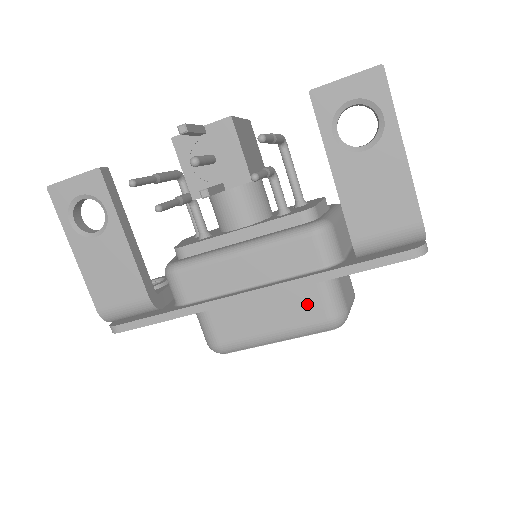
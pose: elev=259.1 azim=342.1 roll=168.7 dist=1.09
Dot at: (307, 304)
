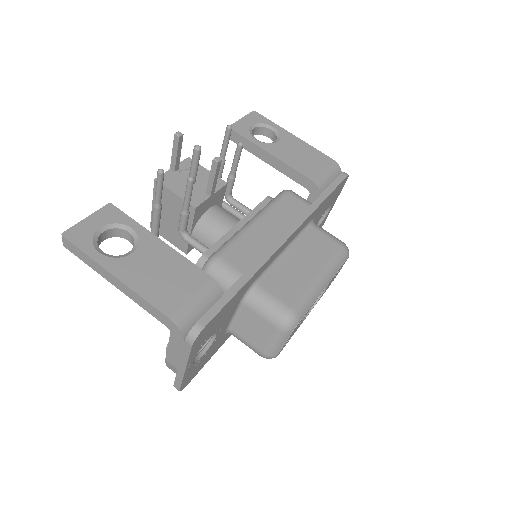
Dot at: (320, 243)
